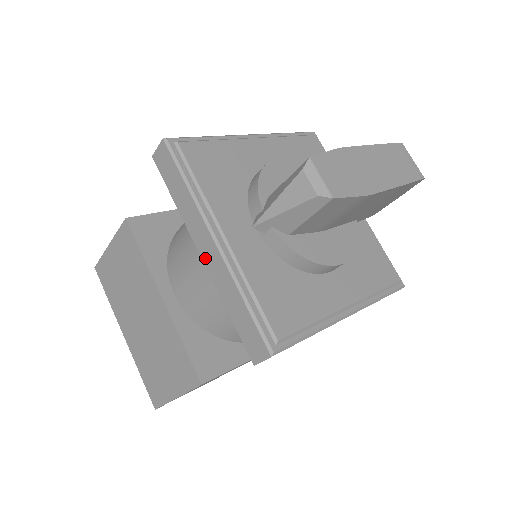
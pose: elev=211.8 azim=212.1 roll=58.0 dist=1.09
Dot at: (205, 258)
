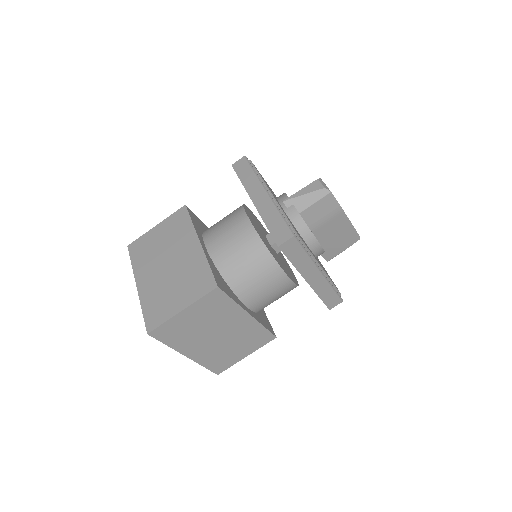
Dot at: (256, 202)
